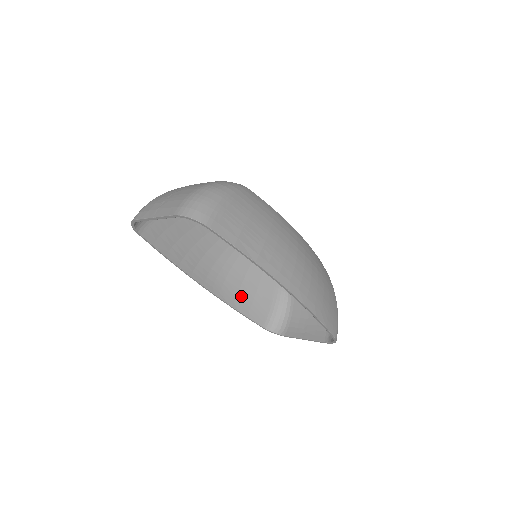
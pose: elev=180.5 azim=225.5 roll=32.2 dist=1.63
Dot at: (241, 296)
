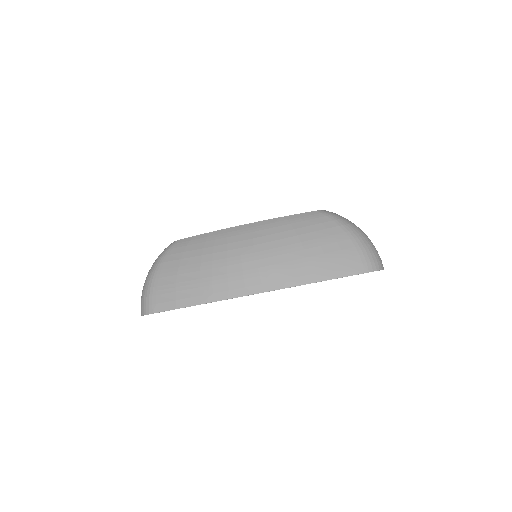
Dot at: occluded
